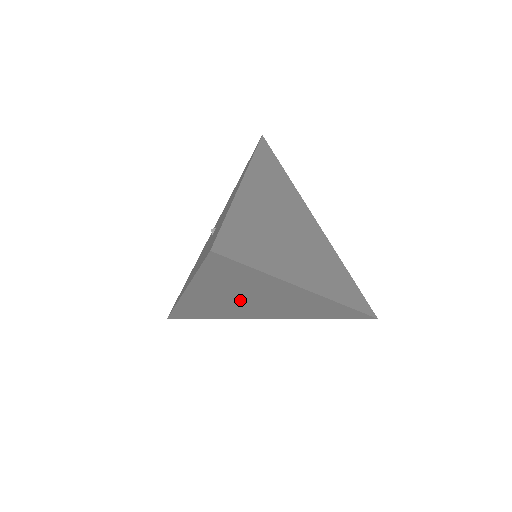
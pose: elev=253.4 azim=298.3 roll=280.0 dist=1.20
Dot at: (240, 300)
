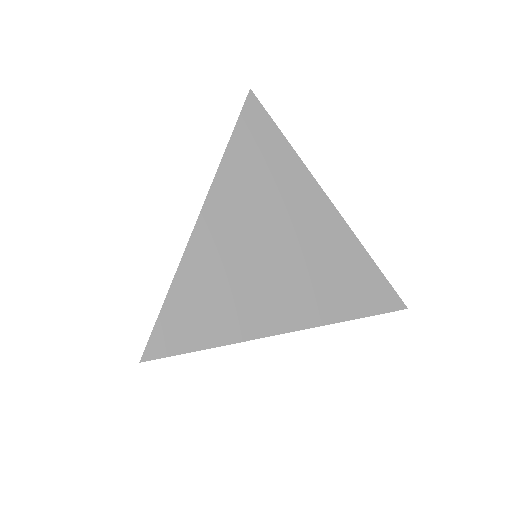
Dot at: (261, 239)
